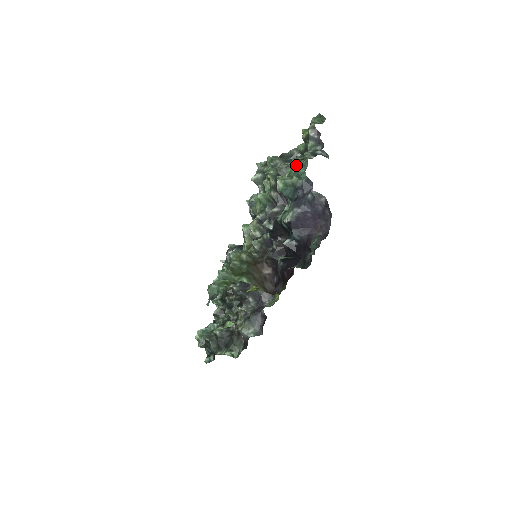
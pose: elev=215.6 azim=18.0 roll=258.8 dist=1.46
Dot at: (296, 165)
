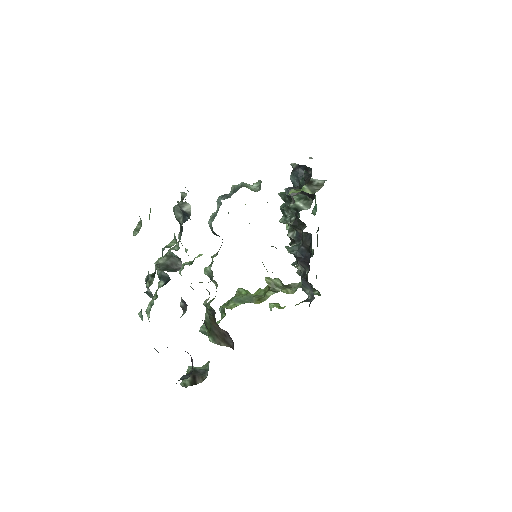
Dot at: occluded
